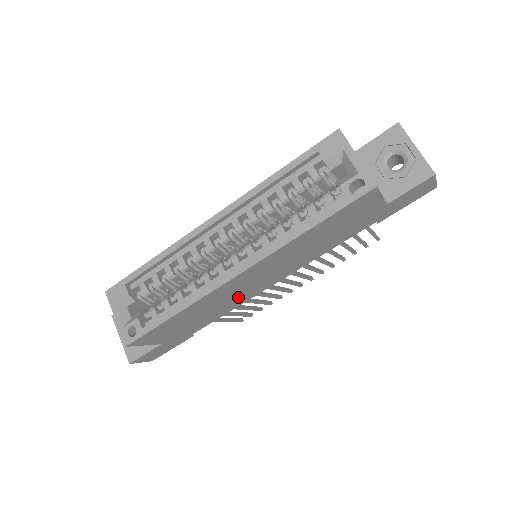
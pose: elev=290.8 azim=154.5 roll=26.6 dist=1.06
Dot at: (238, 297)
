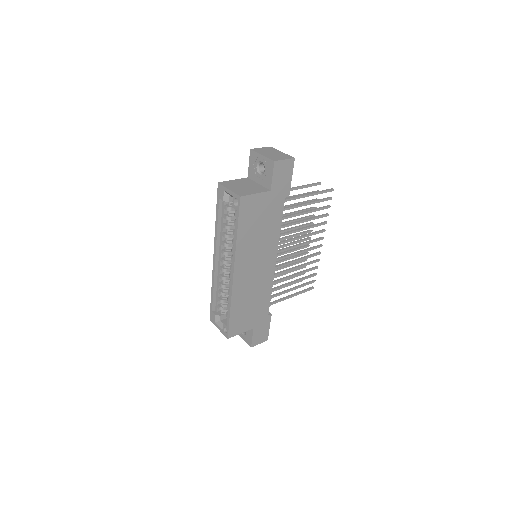
Dot at: (260, 282)
